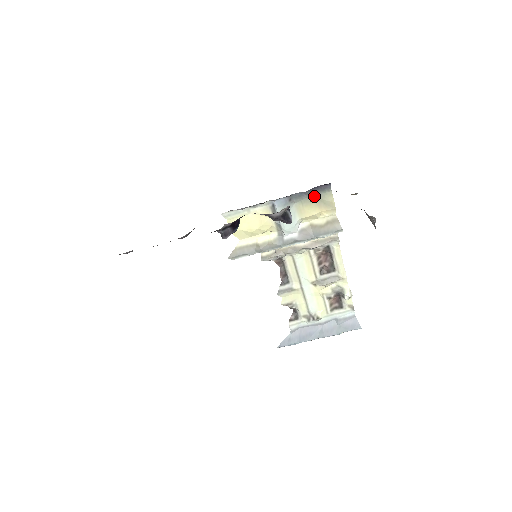
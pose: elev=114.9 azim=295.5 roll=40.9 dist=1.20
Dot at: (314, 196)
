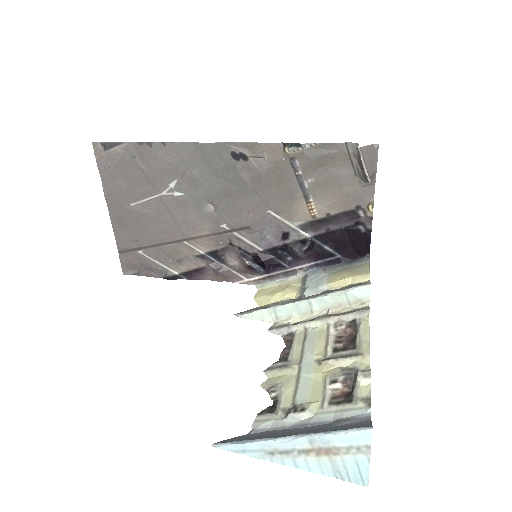
Dot at: (350, 267)
